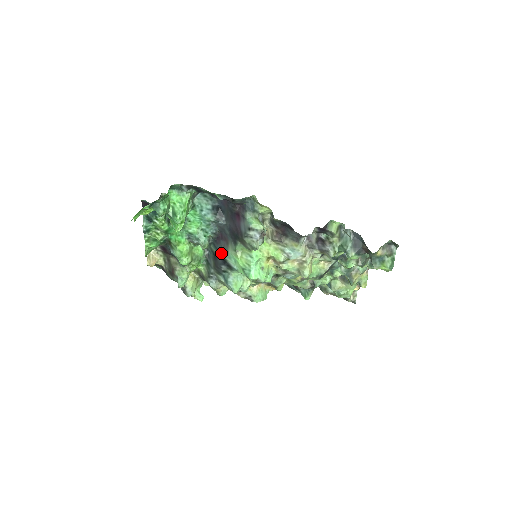
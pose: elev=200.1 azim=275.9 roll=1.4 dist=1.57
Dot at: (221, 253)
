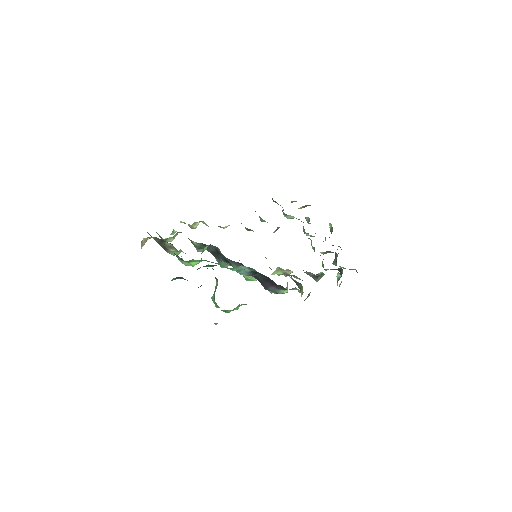
Dot at: (229, 260)
